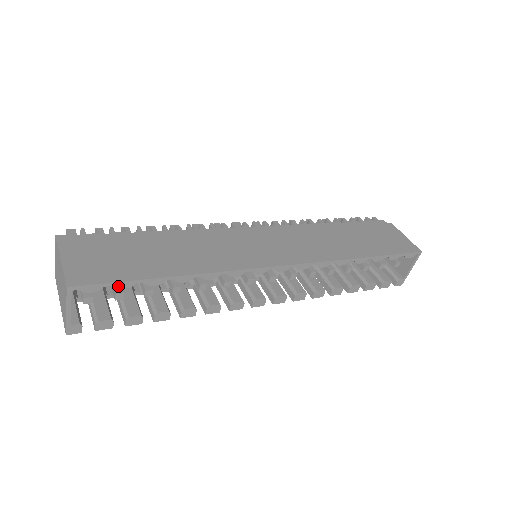
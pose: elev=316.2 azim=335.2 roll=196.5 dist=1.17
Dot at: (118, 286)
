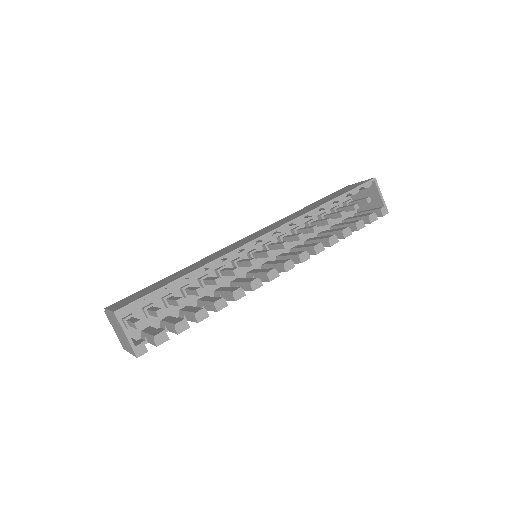
Dot at: (150, 298)
